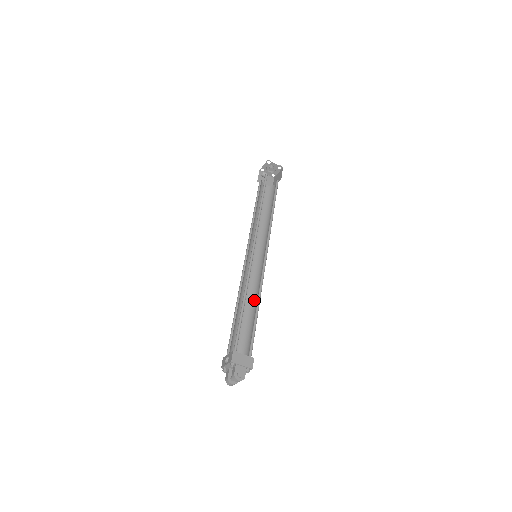
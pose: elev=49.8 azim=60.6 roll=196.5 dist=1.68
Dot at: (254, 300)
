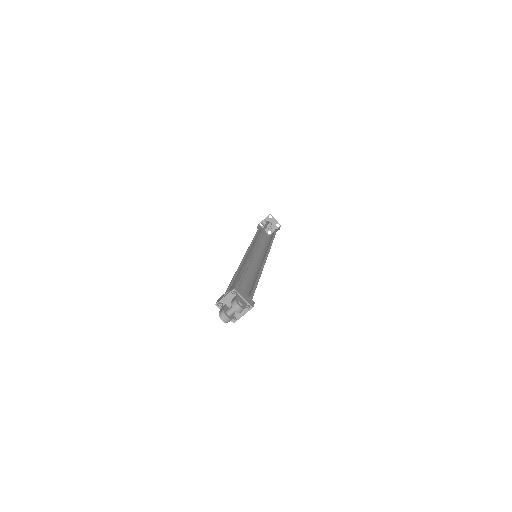
Dot at: (251, 281)
